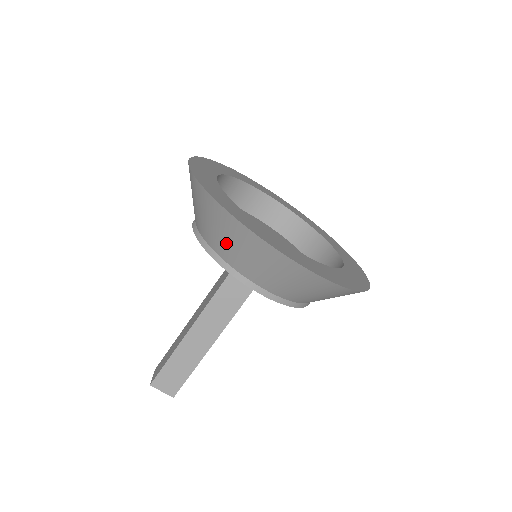
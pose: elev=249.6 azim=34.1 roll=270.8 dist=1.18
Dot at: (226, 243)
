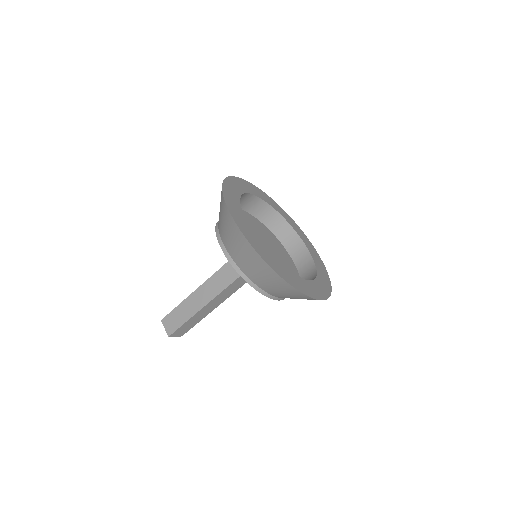
Dot at: (220, 214)
